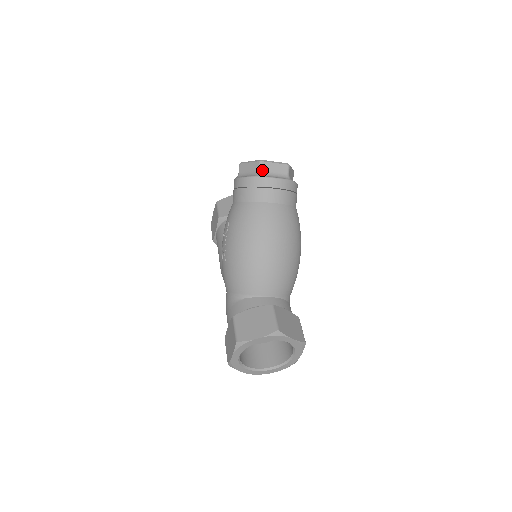
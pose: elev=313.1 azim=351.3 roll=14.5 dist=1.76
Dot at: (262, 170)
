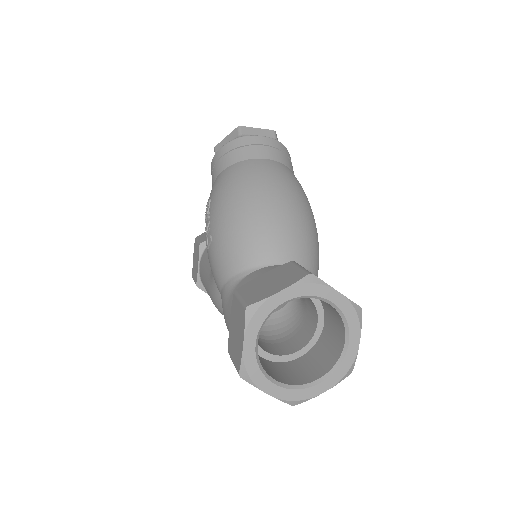
Dot at: (243, 134)
